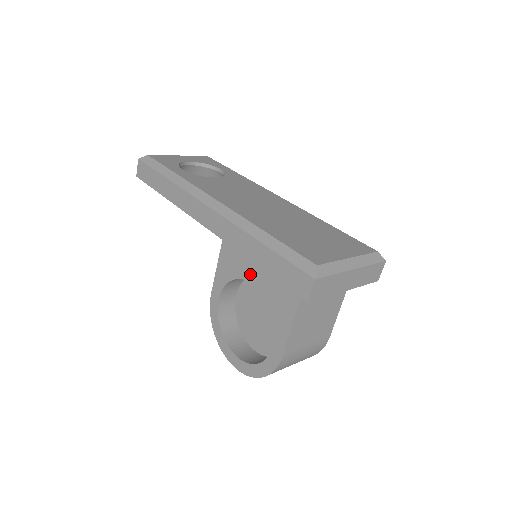
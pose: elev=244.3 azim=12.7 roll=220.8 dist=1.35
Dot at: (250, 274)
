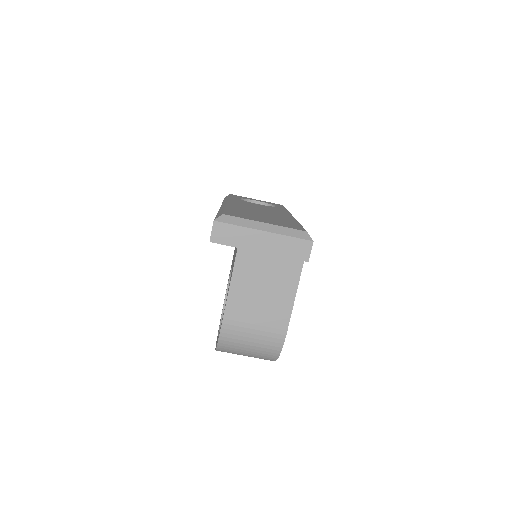
Dot at: occluded
